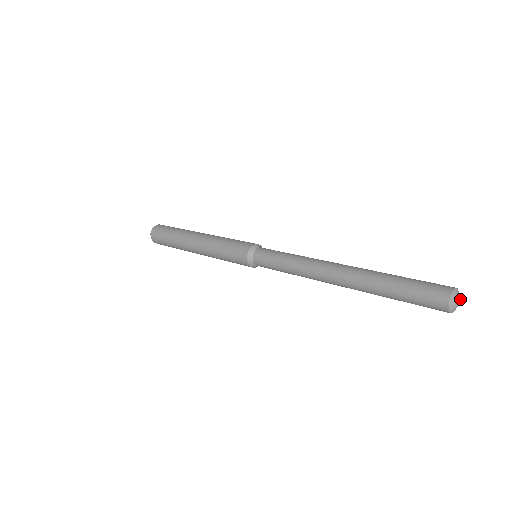
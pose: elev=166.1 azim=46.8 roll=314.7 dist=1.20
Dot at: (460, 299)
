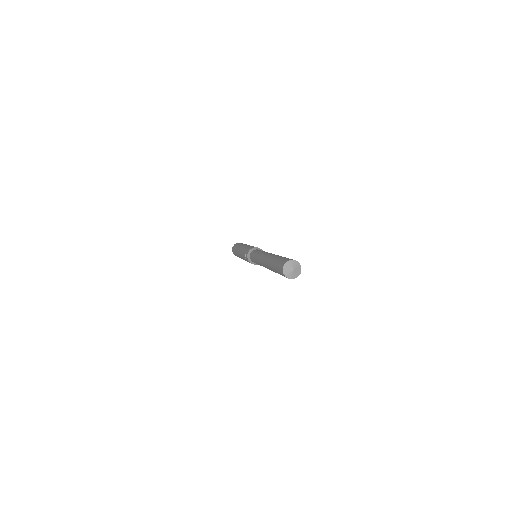
Dot at: (295, 268)
